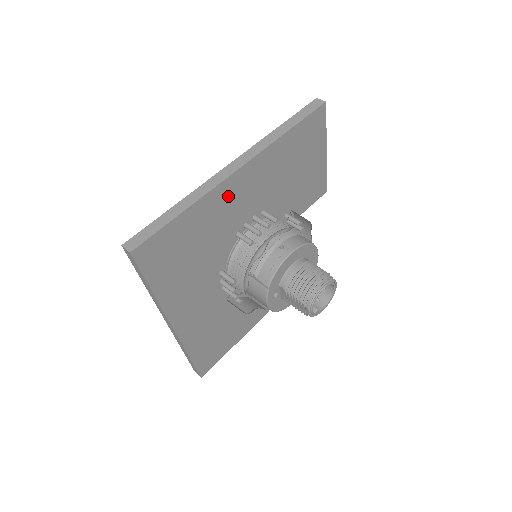
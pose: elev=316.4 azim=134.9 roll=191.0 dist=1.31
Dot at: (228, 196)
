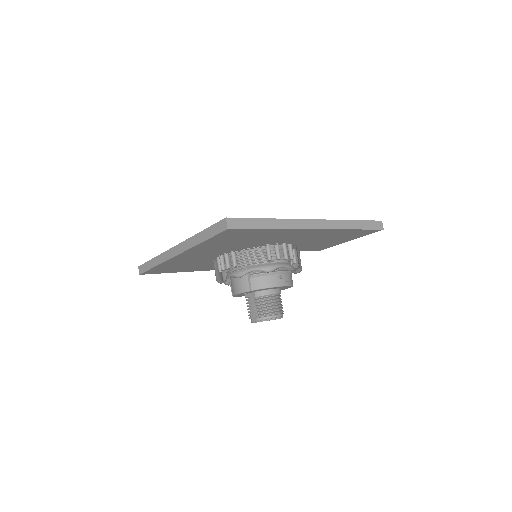
Dot at: (294, 233)
